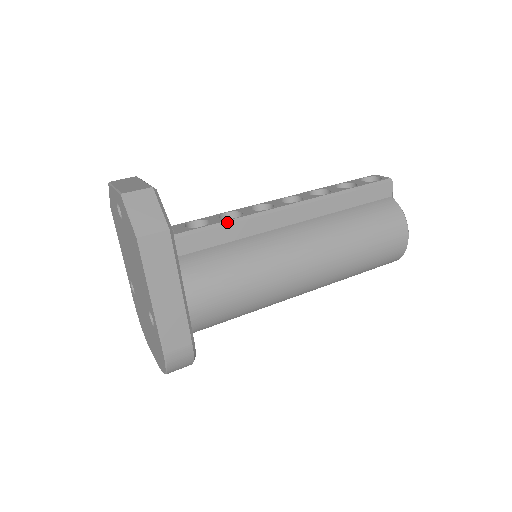
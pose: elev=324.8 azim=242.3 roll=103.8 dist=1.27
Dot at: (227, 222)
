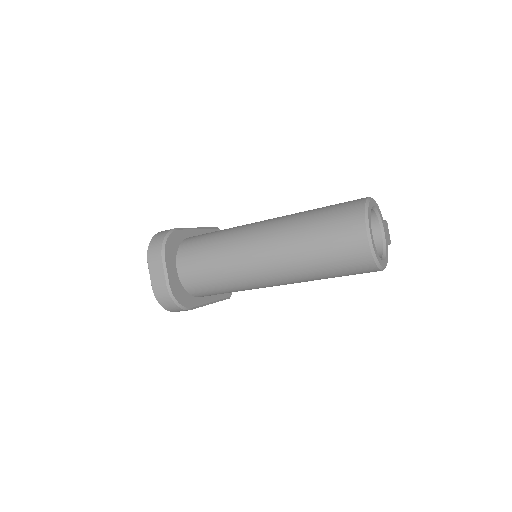
Dot at: occluded
